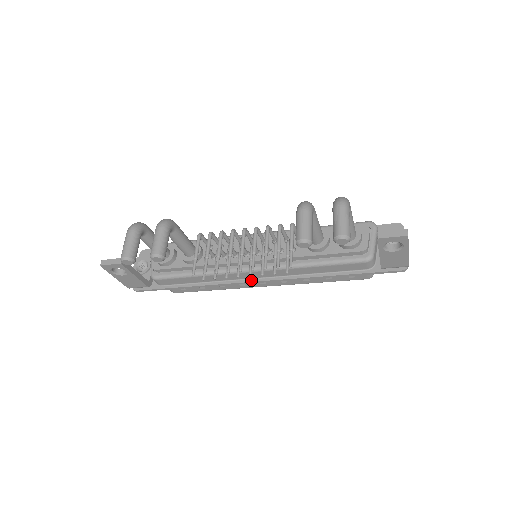
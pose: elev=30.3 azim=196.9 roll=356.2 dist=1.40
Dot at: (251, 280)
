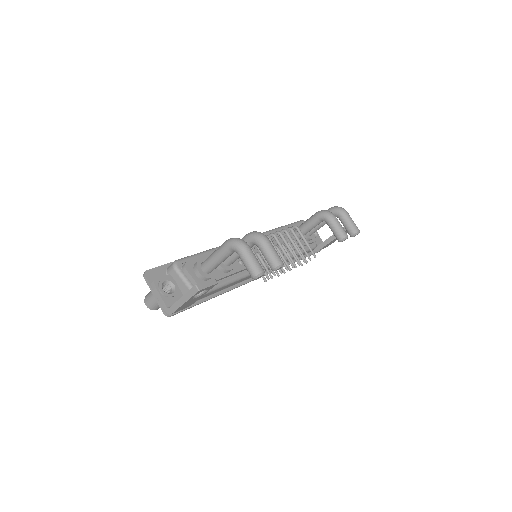
Dot at: occluded
